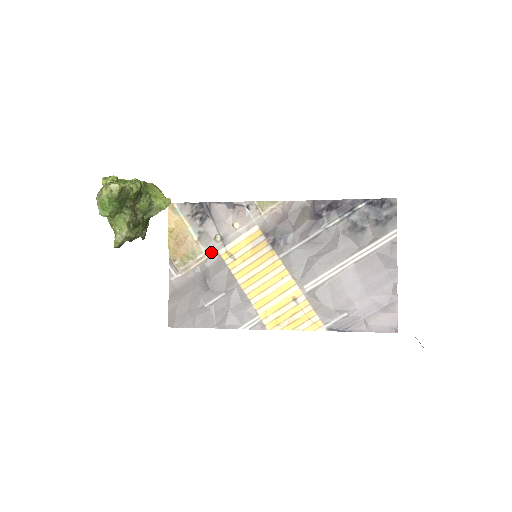
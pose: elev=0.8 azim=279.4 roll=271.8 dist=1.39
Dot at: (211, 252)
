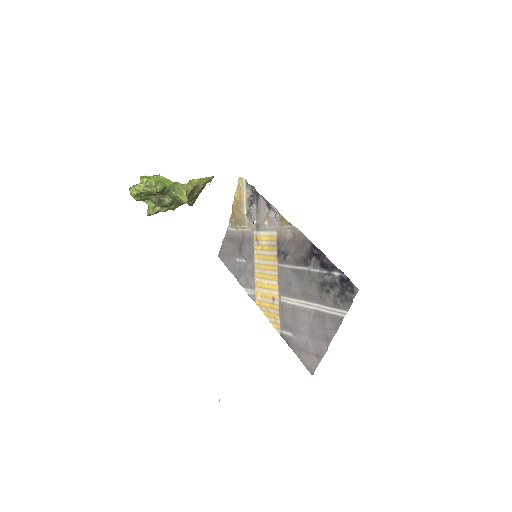
Dot at: (250, 228)
